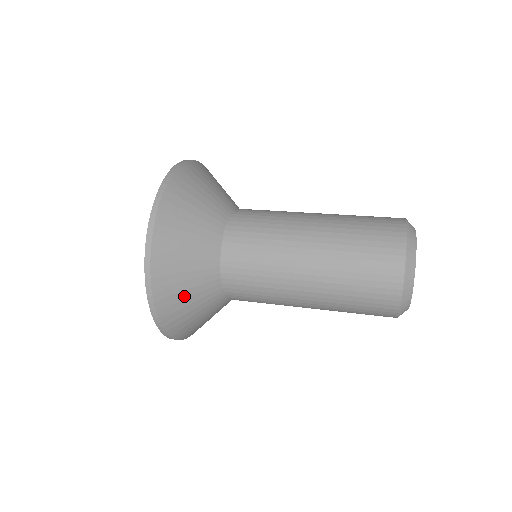
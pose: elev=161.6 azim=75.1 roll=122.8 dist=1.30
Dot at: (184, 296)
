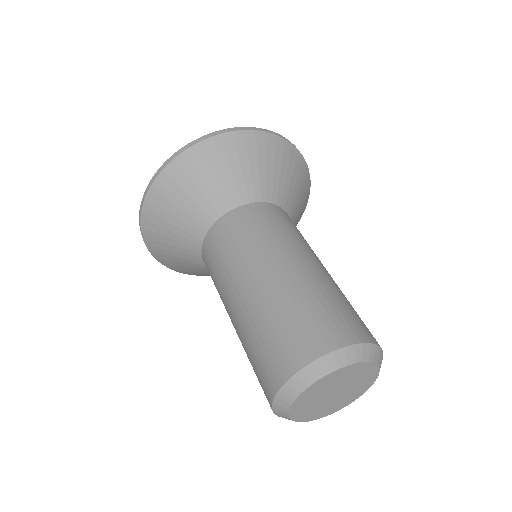
Dot at: (169, 219)
